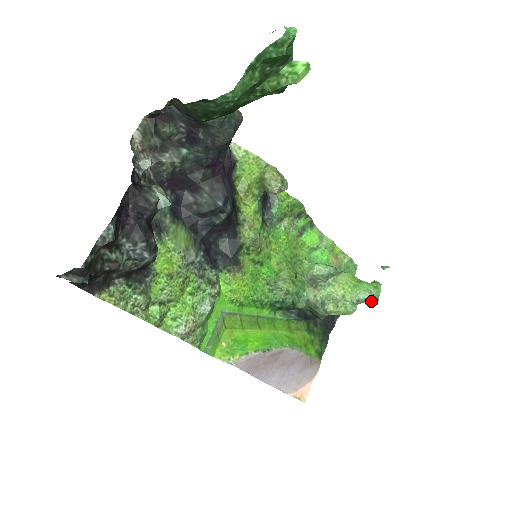
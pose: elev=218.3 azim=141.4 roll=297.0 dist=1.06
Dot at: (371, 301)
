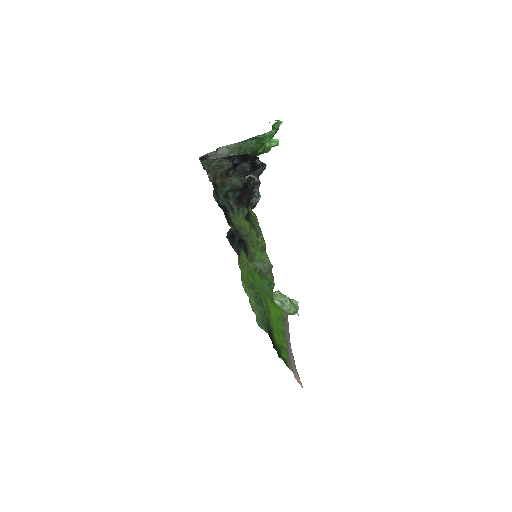
Dot at: occluded
